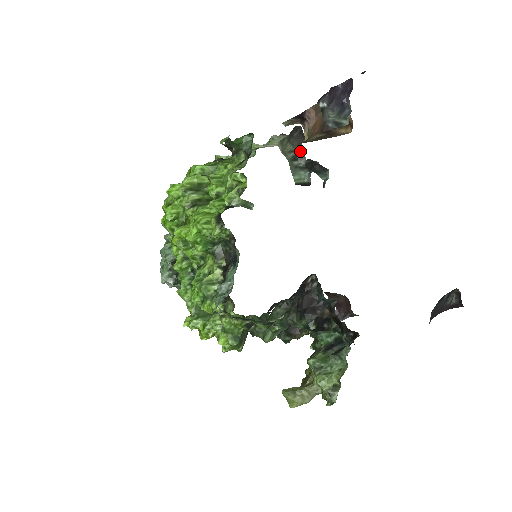
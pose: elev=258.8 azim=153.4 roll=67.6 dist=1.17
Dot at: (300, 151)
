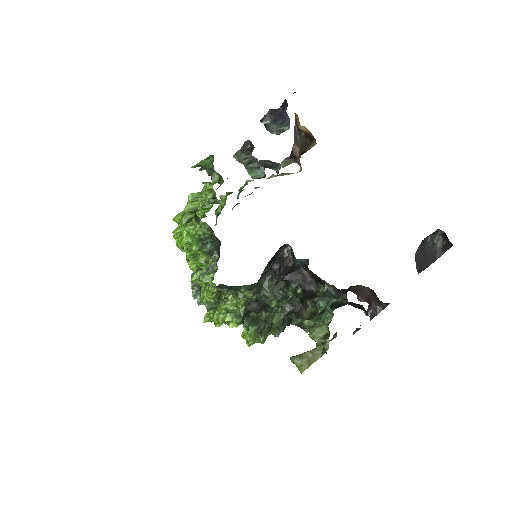
Dot at: (252, 156)
